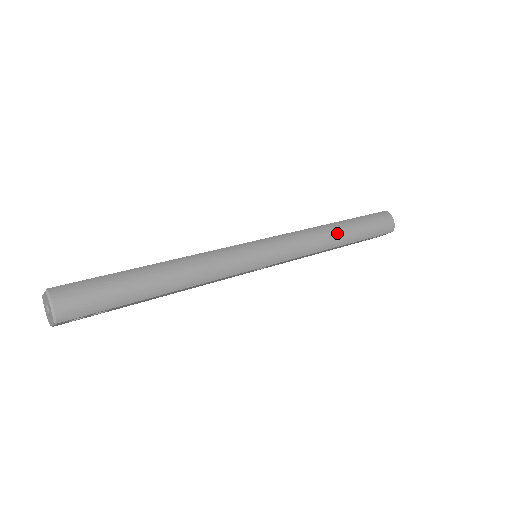
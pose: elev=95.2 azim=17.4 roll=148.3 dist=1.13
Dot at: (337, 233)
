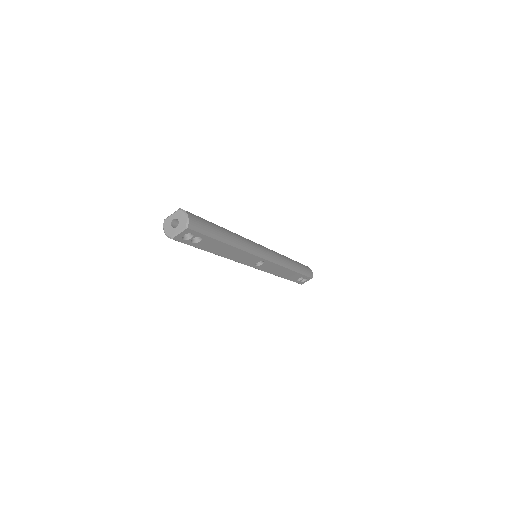
Dot at: (291, 261)
